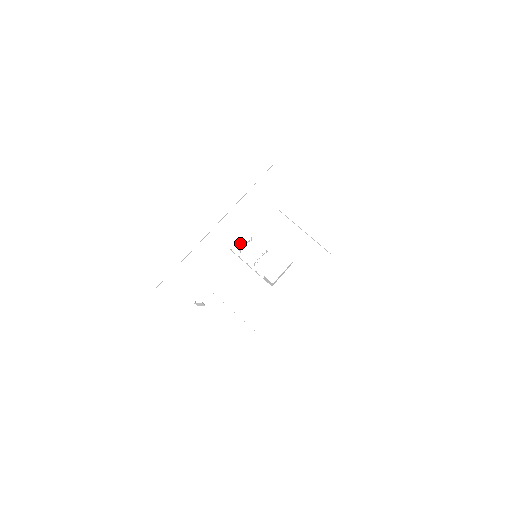
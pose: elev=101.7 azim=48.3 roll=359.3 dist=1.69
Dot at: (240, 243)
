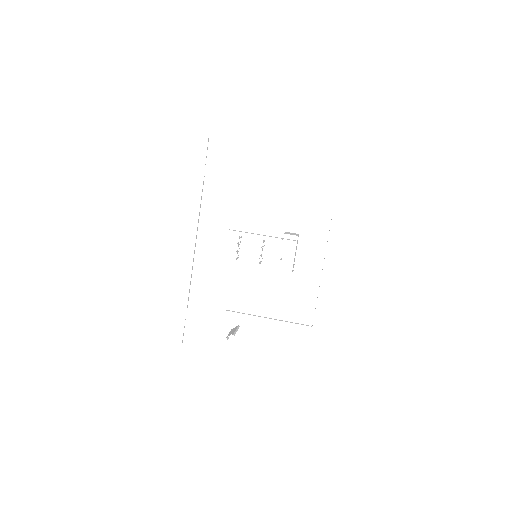
Dot at: (232, 247)
